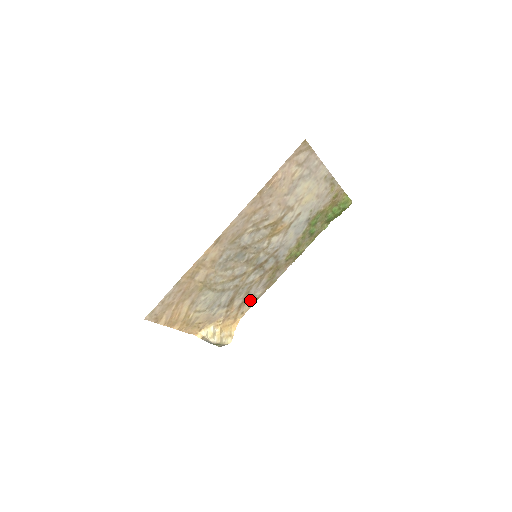
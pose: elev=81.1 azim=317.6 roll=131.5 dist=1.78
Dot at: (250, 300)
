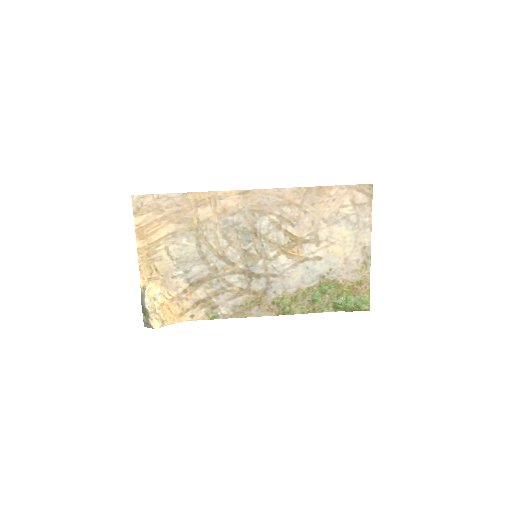
Dot at: (211, 309)
